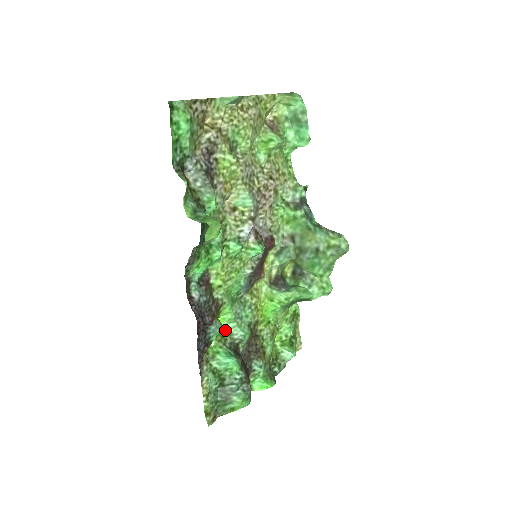
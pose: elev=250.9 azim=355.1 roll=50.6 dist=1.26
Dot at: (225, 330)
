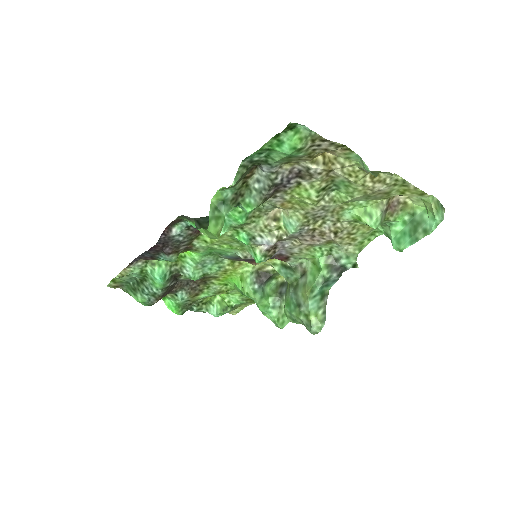
Dot at: (184, 260)
